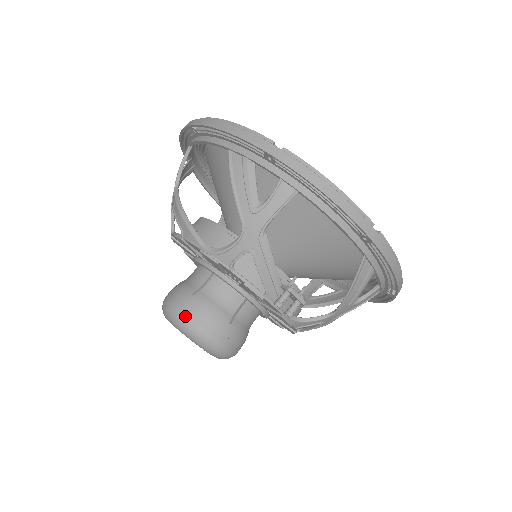
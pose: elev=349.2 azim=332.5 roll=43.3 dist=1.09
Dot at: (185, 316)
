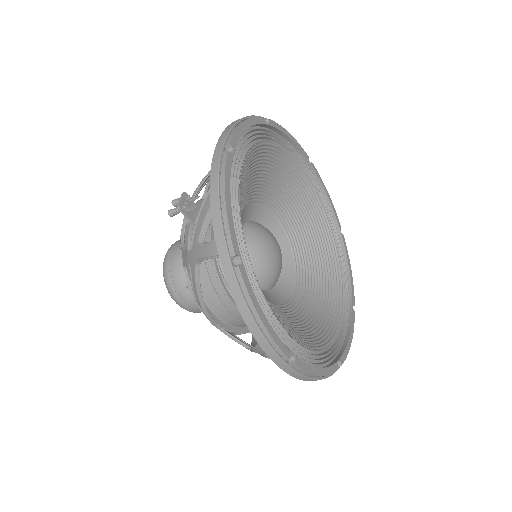
Dot at: occluded
